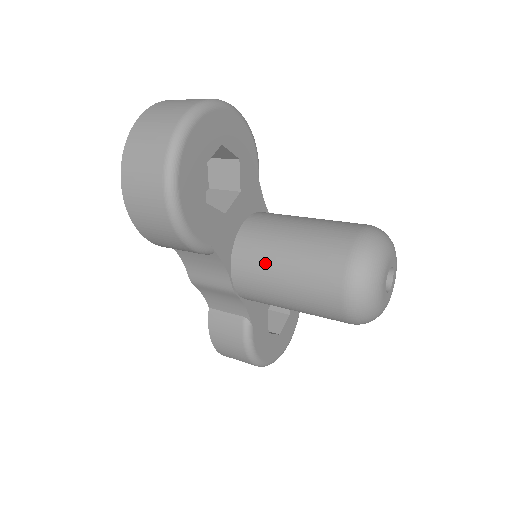
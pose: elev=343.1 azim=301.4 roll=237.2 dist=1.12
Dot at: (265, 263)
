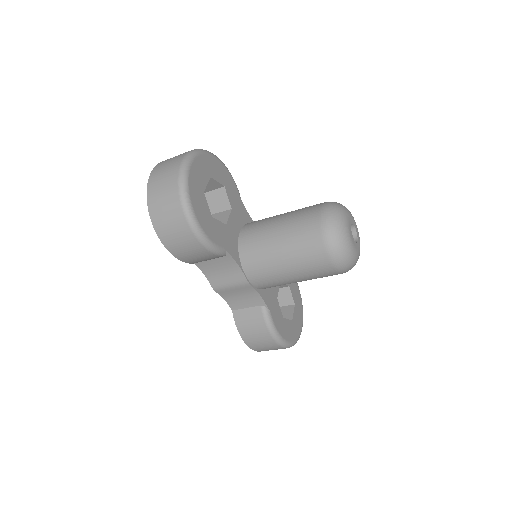
Dot at: (265, 250)
